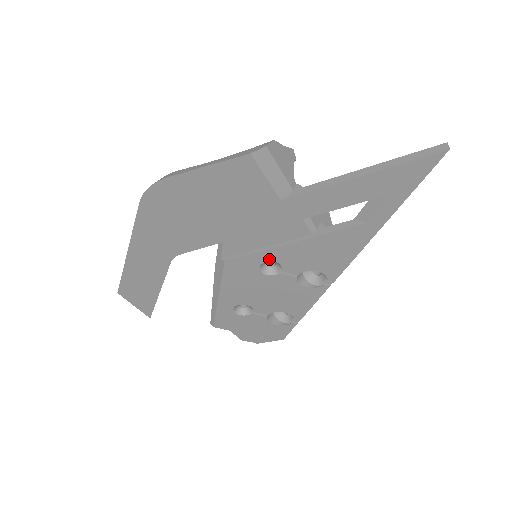
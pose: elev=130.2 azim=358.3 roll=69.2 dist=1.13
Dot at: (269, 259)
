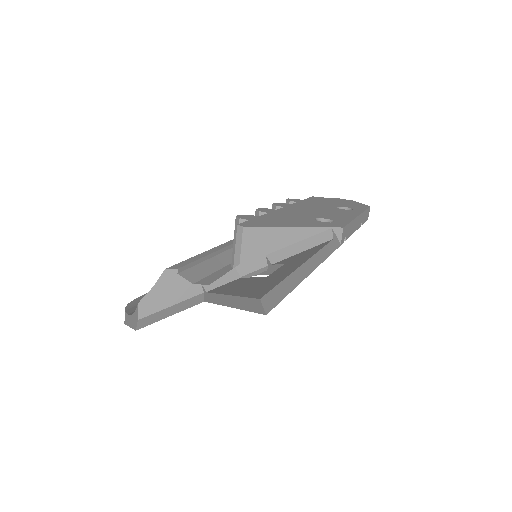
Dot at: occluded
